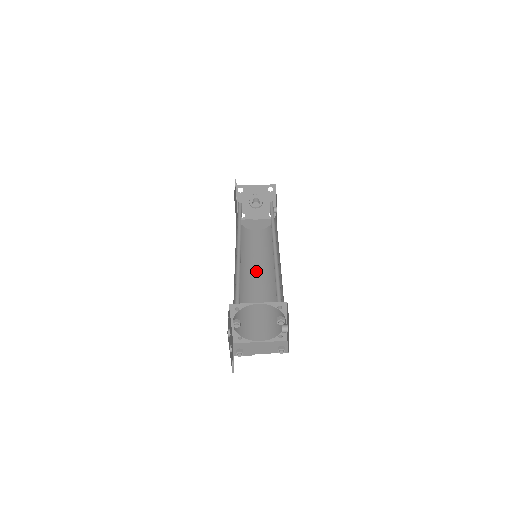
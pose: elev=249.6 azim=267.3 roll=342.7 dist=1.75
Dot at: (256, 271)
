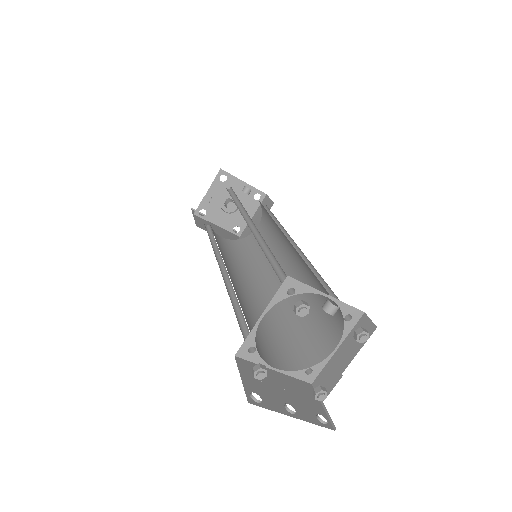
Dot at: occluded
